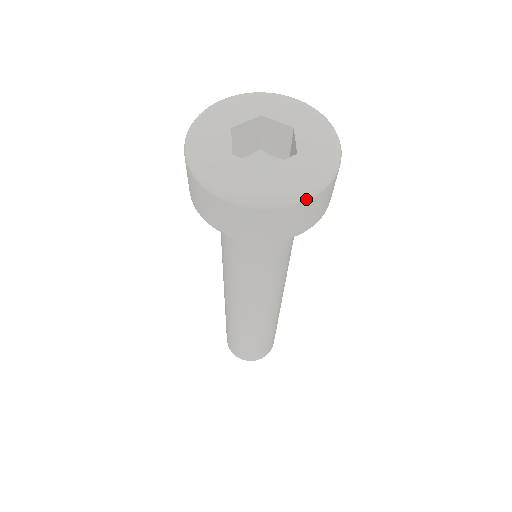
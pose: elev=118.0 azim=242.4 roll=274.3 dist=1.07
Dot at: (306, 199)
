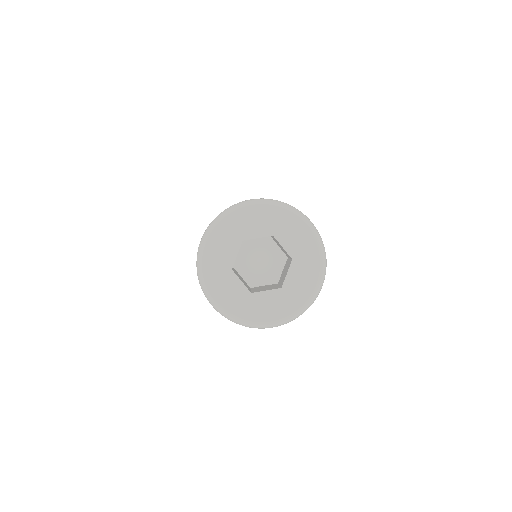
Dot at: occluded
